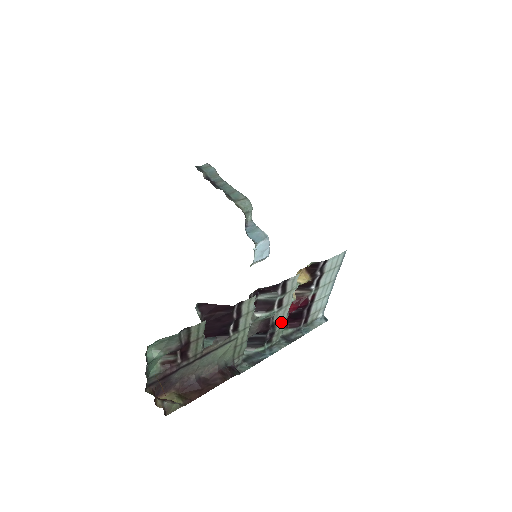
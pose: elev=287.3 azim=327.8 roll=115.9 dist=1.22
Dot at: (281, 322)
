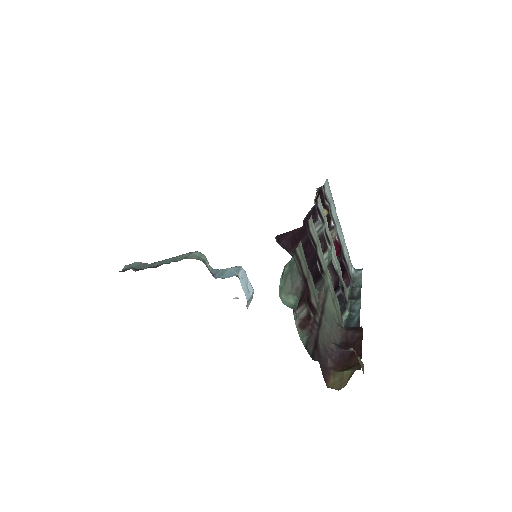
Dot at: (339, 270)
